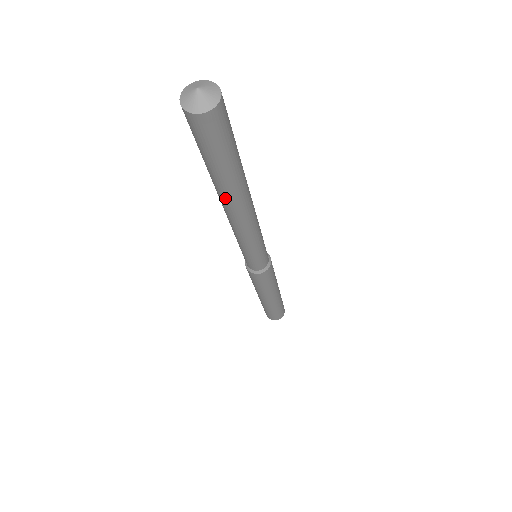
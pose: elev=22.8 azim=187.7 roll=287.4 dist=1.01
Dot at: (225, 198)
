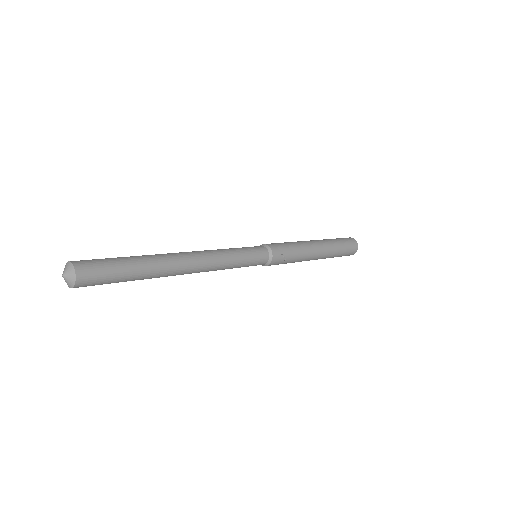
Dot at: occluded
